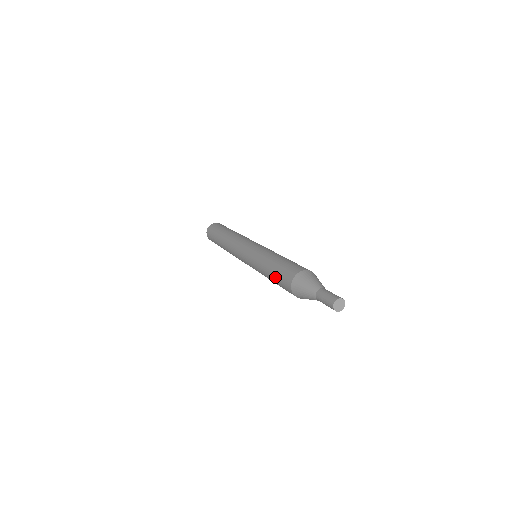
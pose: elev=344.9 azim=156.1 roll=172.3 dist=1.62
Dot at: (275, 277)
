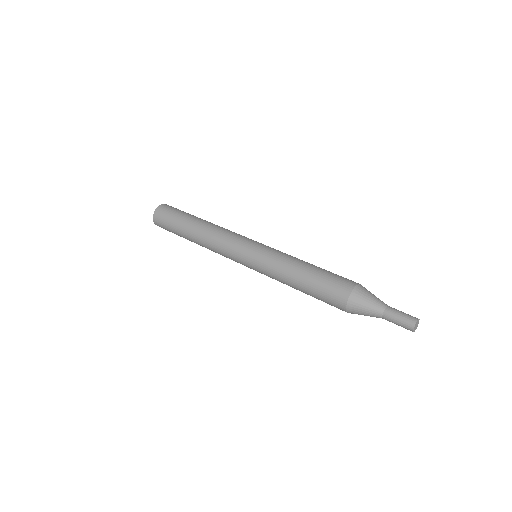
Dot at: (314, 293)
